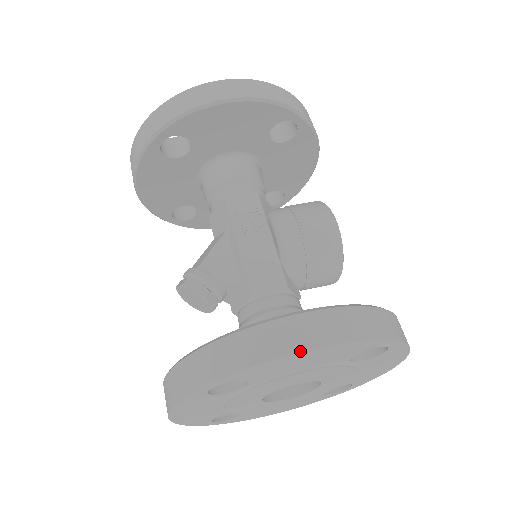
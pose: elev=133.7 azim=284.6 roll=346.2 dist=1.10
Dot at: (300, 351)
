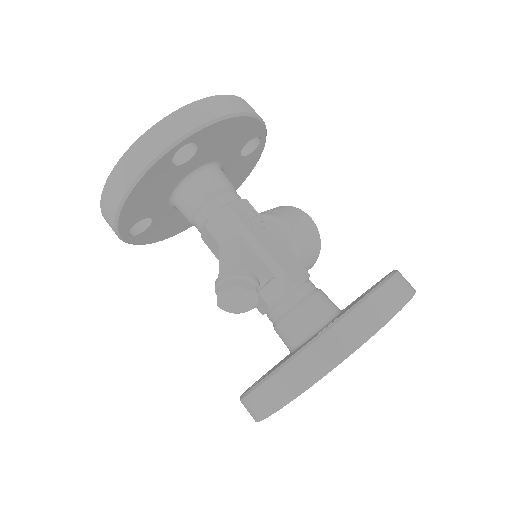
Dot at: occluded
